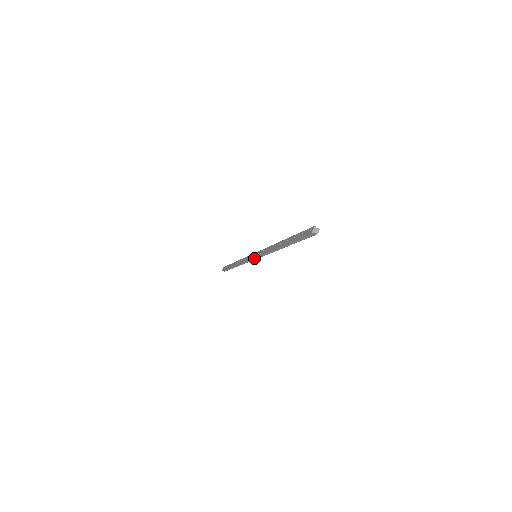
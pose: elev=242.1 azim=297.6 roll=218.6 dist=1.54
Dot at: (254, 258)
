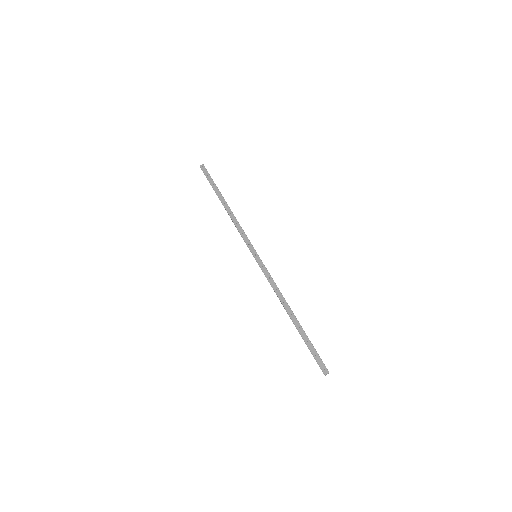
Dot at: (253, 254)
